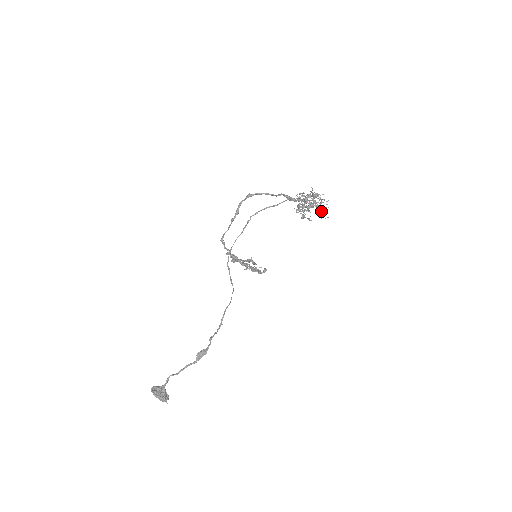
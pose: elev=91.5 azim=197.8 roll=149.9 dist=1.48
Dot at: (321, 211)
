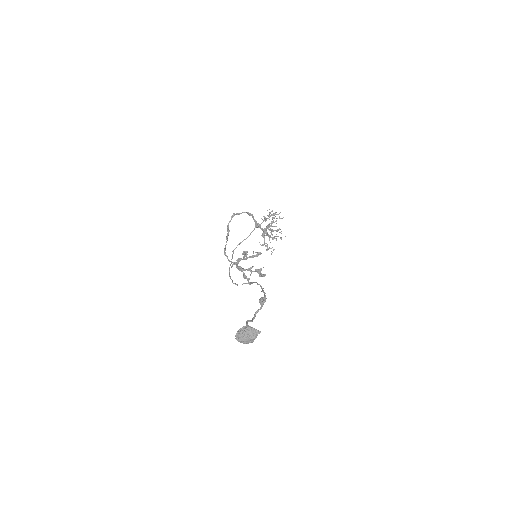
Dot at: (280, 232)
